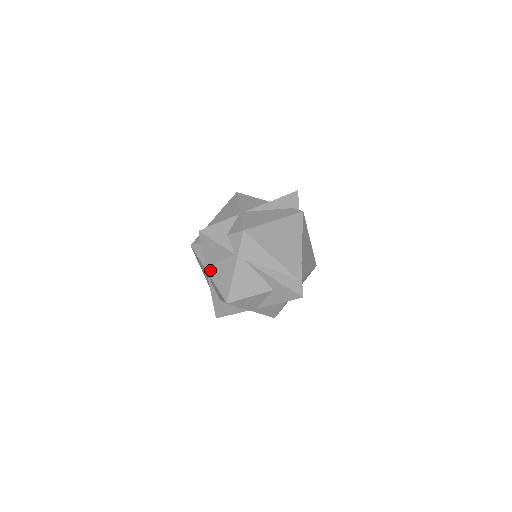
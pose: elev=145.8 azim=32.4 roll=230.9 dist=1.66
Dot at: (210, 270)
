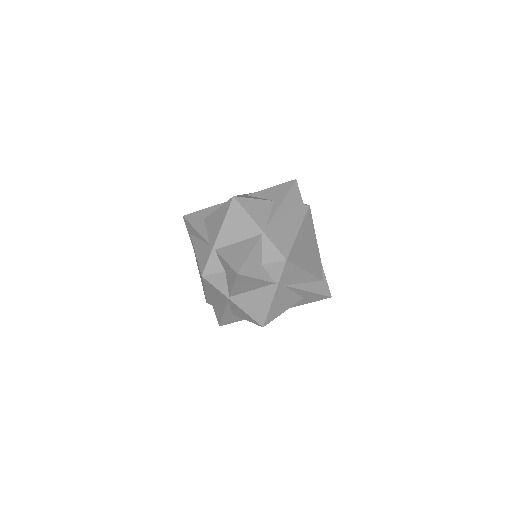
Dot at: (236, 299)
